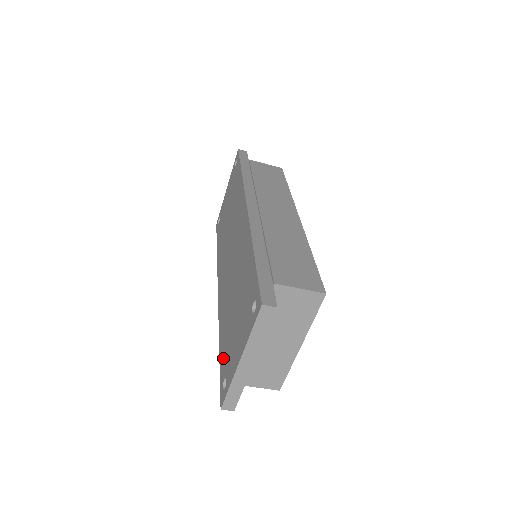
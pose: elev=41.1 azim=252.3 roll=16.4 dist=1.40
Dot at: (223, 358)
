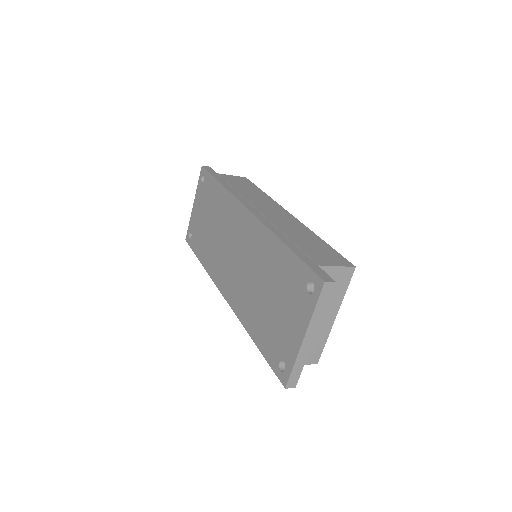
Dot at: (268, 347)
